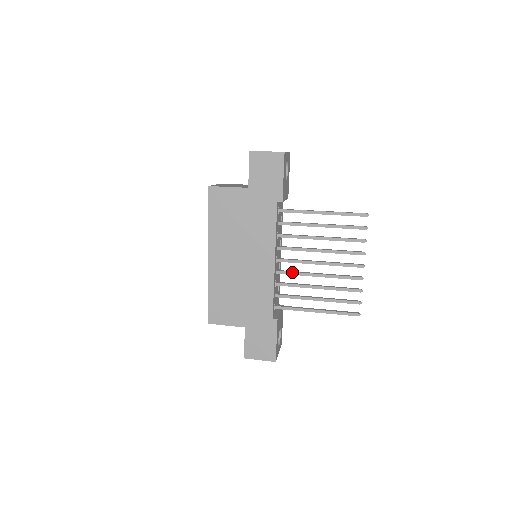
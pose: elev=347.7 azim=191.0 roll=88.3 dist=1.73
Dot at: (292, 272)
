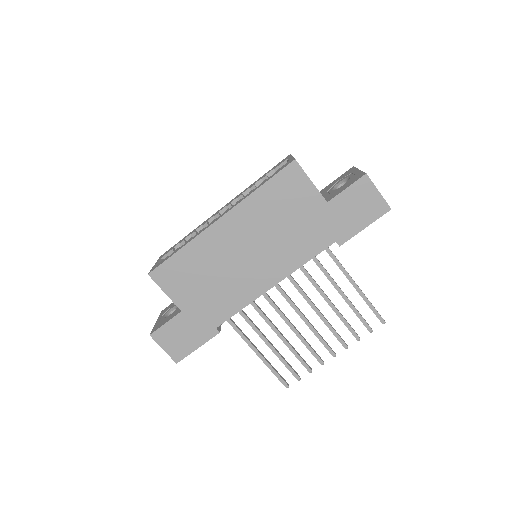
Dot at: (275, 305)
